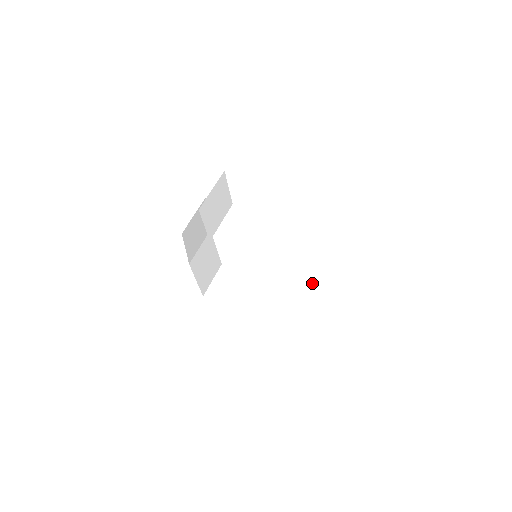
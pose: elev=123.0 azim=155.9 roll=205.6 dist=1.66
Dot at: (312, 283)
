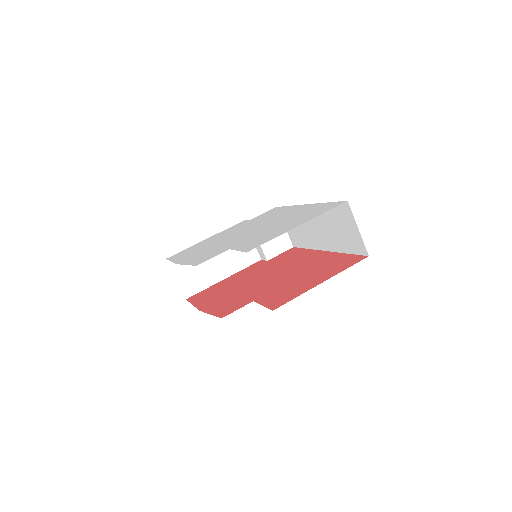
Dot at: (266, 212)
